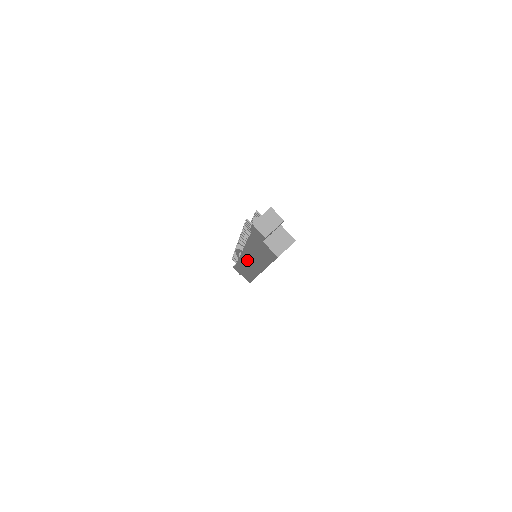
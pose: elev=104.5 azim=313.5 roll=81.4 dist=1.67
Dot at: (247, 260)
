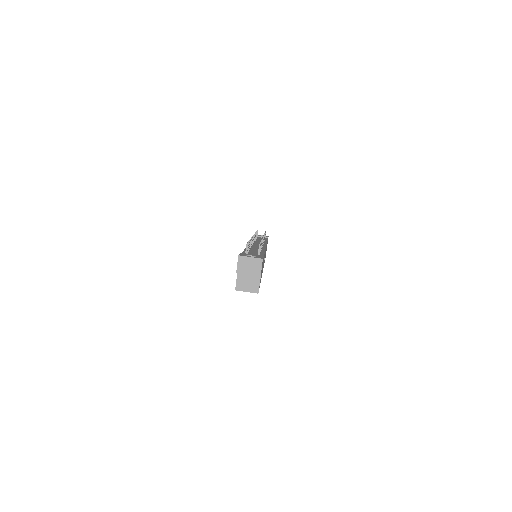
Dot at: occluded
